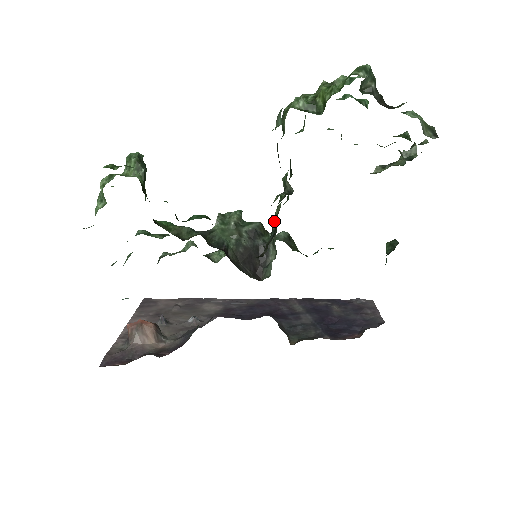
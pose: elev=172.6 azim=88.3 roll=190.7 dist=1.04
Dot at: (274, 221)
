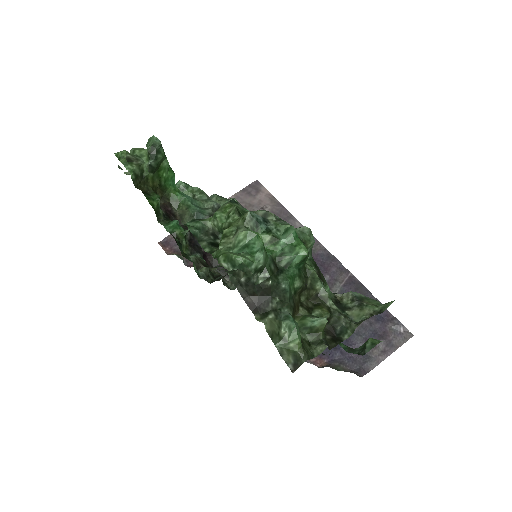
Dot at: occluded
